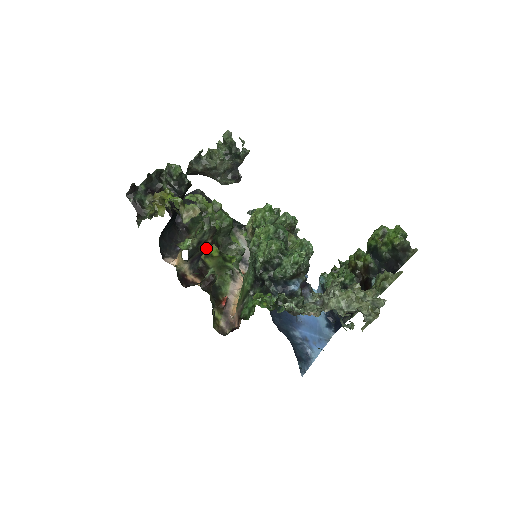
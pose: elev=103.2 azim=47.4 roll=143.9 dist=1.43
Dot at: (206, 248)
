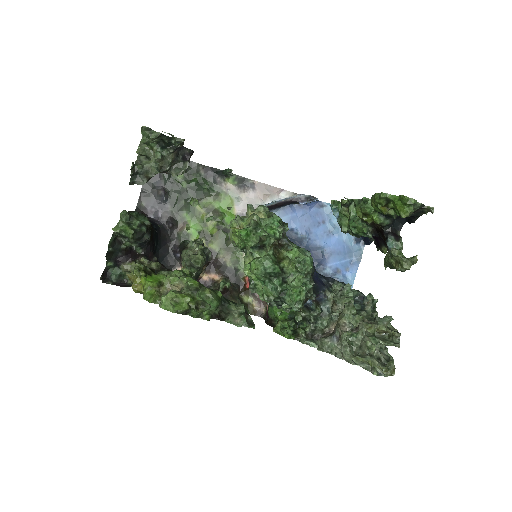
Dot at: occluded
